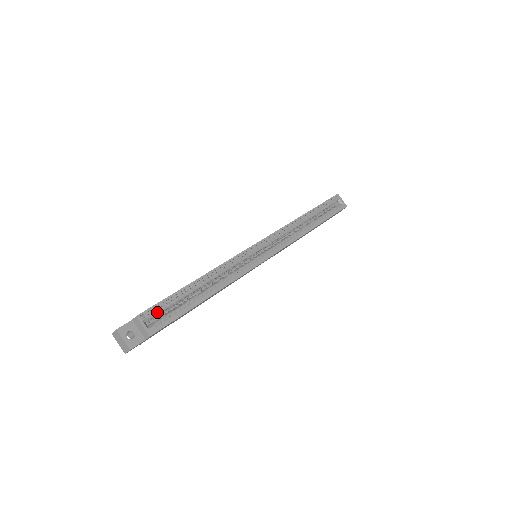
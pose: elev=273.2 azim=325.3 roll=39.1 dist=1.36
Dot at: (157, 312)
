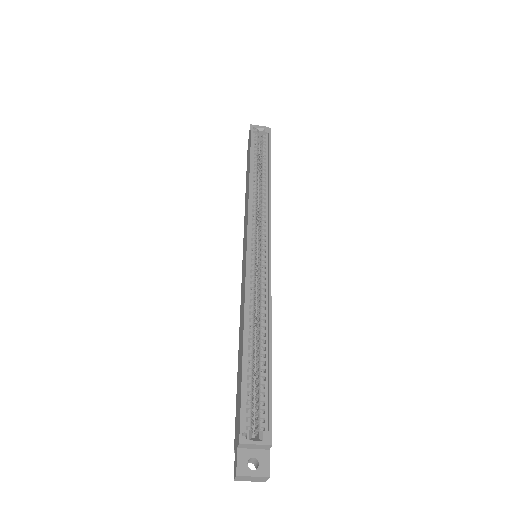
Dot at: (249, 415)
